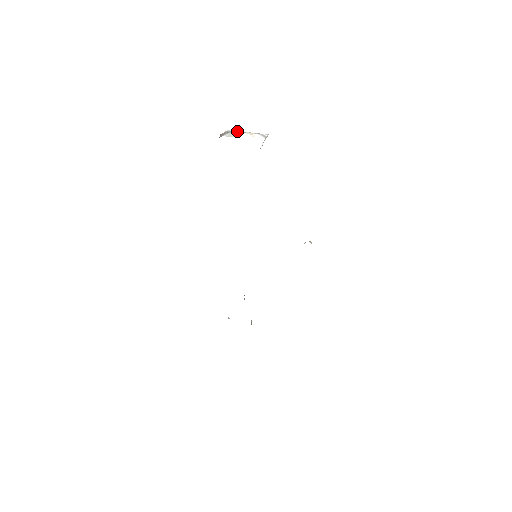
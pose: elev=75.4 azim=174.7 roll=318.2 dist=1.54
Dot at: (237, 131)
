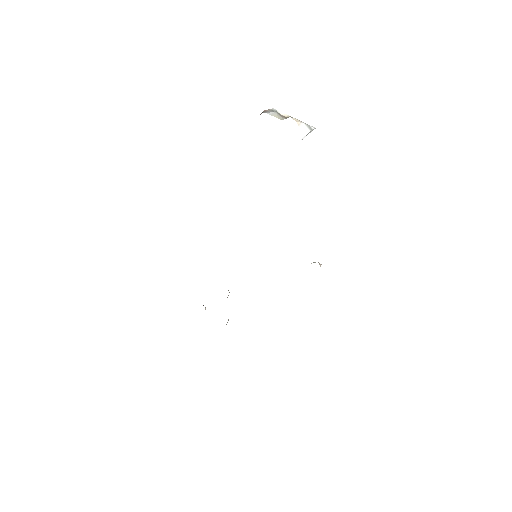
Dot at: (283, 113)
